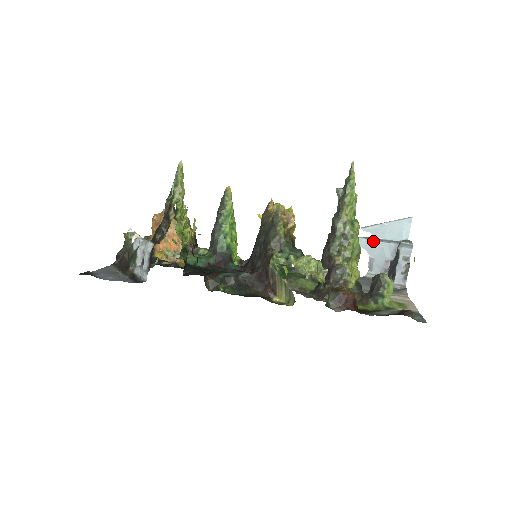
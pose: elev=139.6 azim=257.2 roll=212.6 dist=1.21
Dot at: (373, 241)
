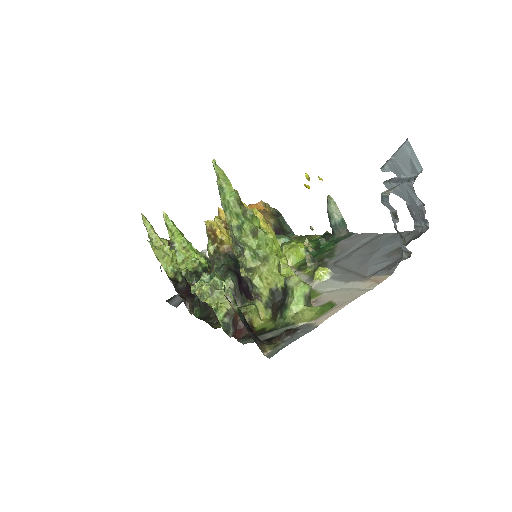
Dot at: (395, 184)
